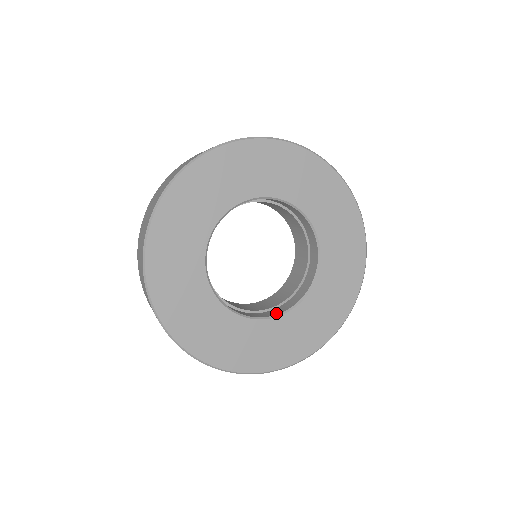
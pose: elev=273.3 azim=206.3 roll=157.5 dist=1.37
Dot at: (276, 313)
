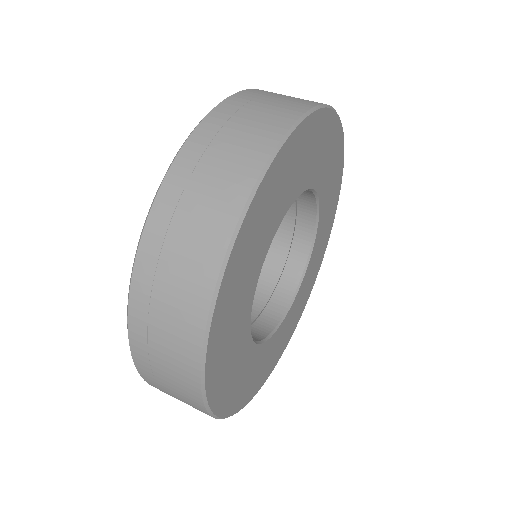
Dot at: (277, 318)
